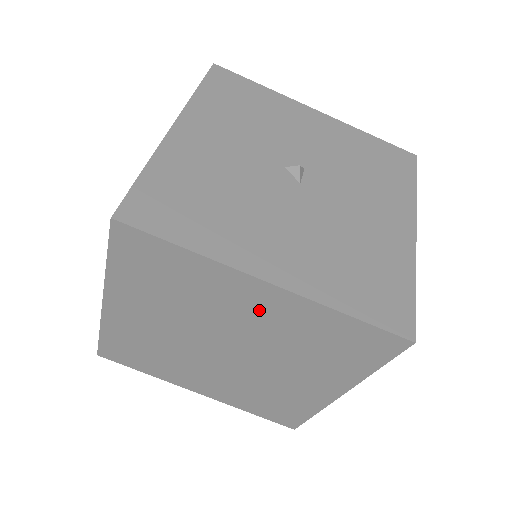
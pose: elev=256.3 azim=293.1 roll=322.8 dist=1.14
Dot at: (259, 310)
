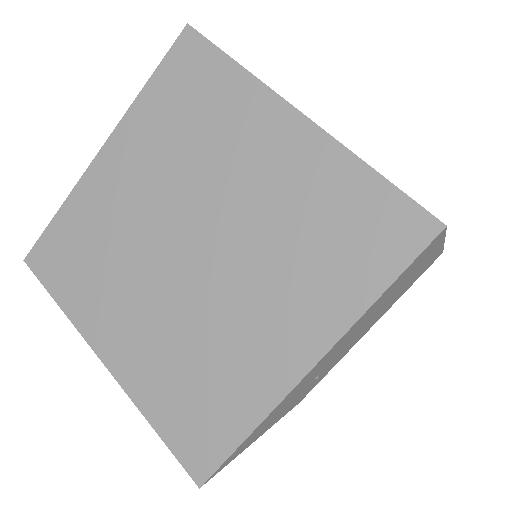
Dot at: (270, 161)
